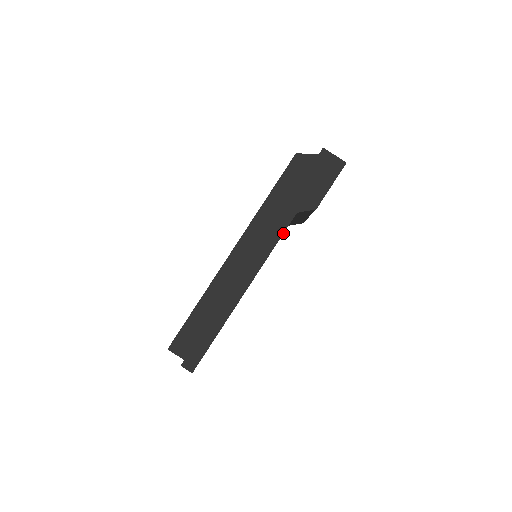
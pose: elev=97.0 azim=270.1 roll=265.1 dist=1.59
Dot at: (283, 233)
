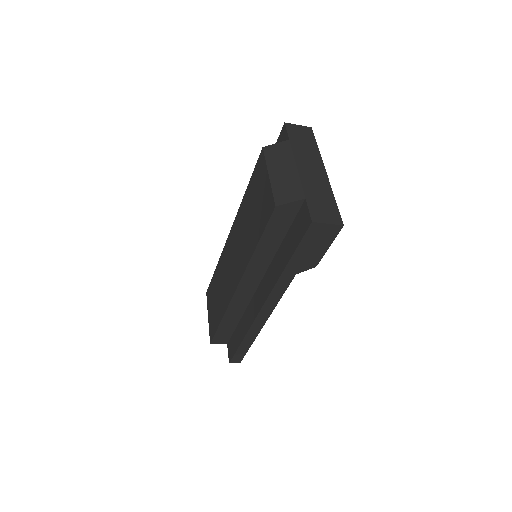
Dot at: (286, 289)
